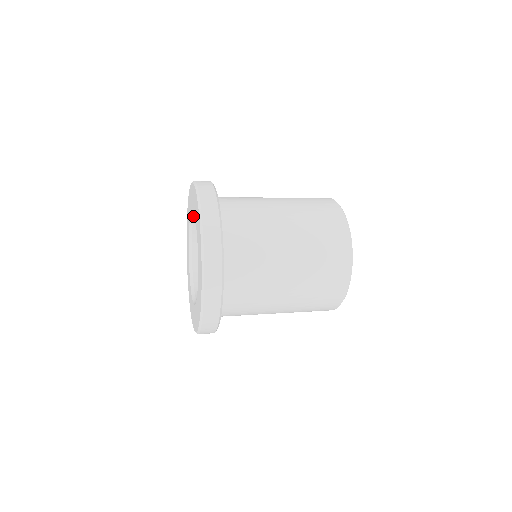
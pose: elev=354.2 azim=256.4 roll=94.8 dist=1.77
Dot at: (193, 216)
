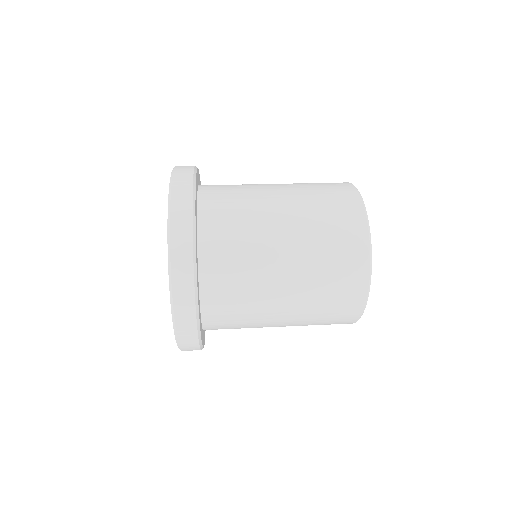
Dot at: occluded
